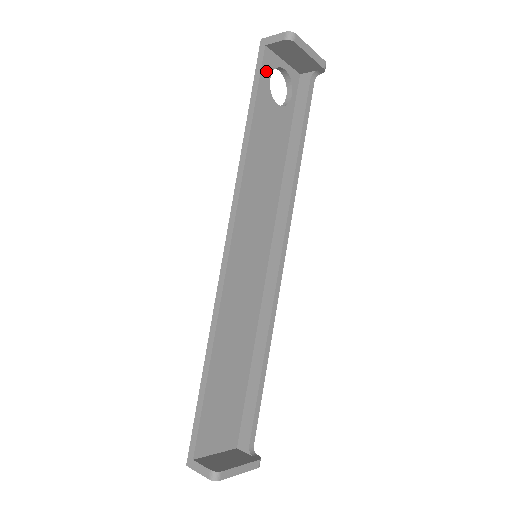
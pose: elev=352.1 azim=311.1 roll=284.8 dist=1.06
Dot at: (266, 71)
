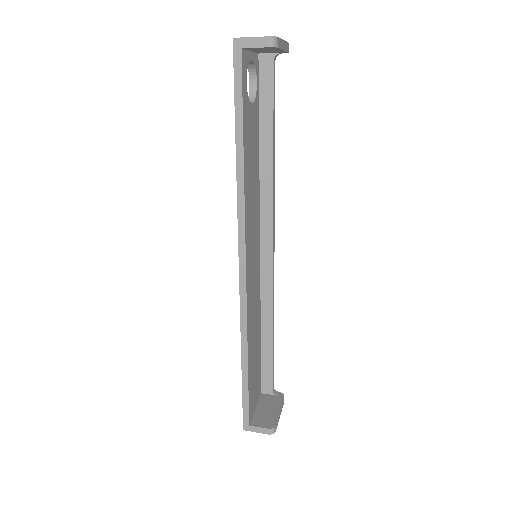
Dot at: (244, 77)
